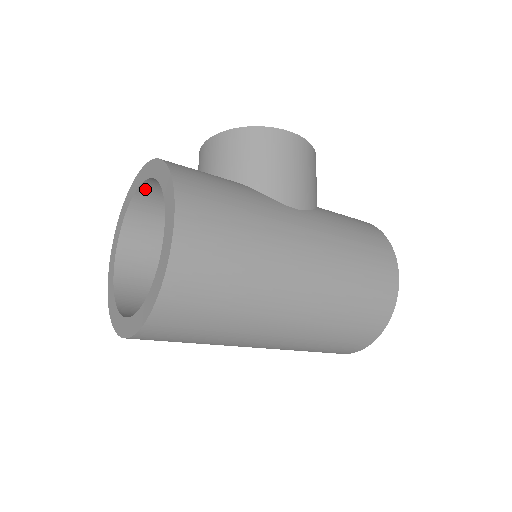
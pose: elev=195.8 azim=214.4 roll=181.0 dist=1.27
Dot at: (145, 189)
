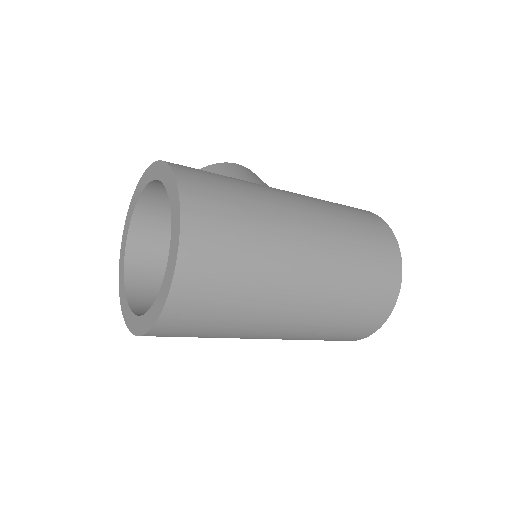
Dot at: (135, 227)
